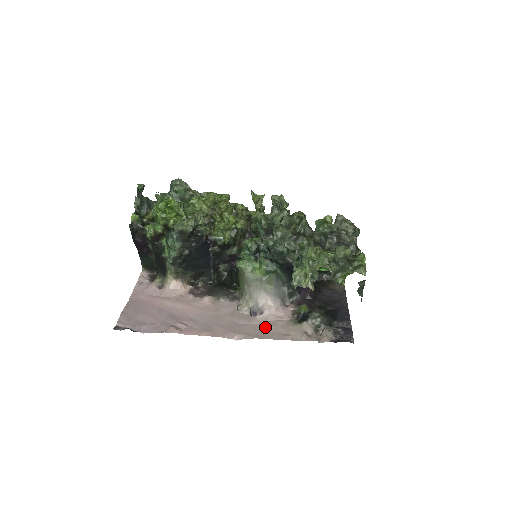
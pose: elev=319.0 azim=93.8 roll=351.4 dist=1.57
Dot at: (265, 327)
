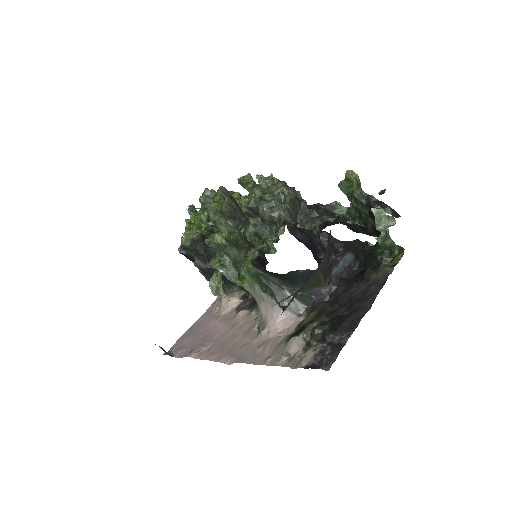
Dot at: (258, 347)
